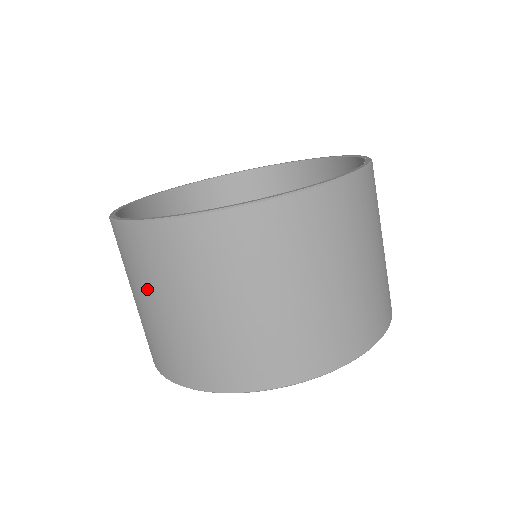
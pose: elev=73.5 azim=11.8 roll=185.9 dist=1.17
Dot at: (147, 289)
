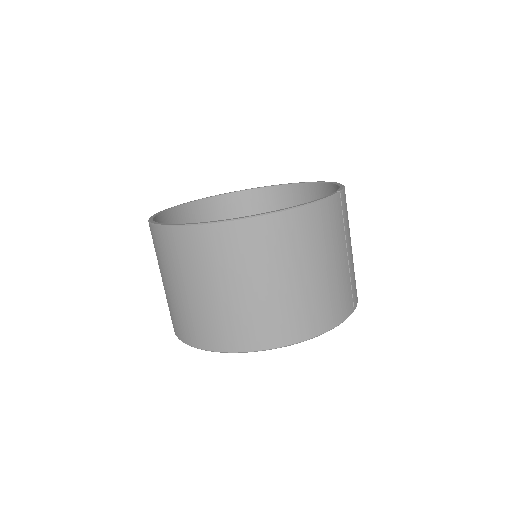
Dot at: (161, 269)
